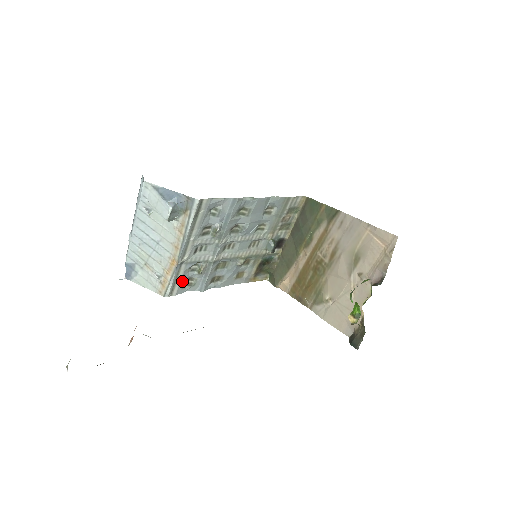
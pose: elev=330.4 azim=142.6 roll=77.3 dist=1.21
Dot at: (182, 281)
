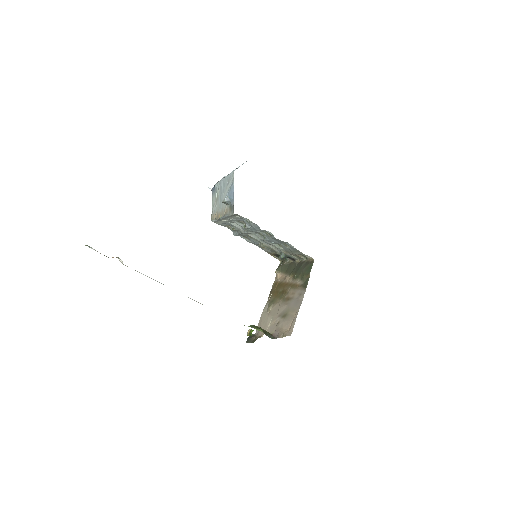
Dot at: (223, 224)
